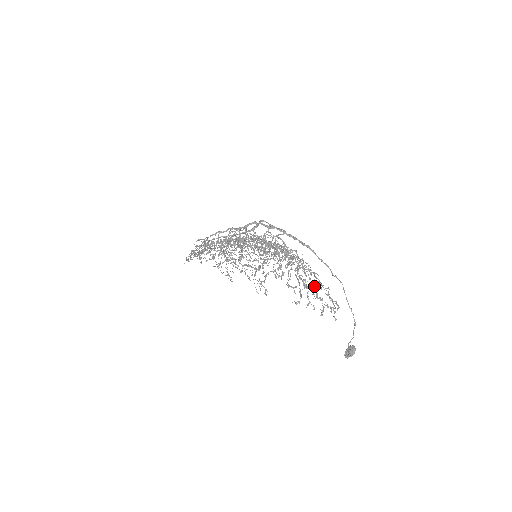
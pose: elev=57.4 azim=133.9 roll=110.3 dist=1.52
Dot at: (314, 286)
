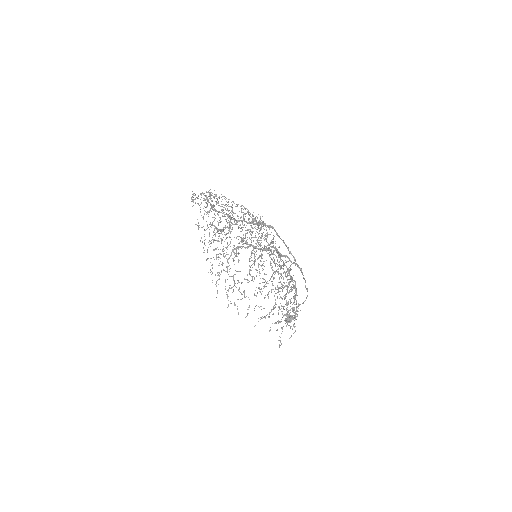
Dot at: (295, 304)
